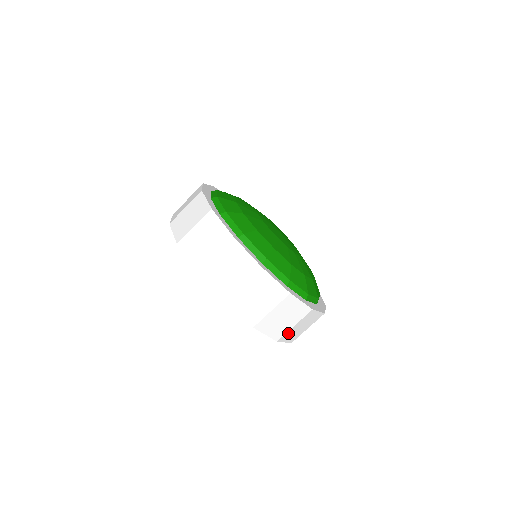
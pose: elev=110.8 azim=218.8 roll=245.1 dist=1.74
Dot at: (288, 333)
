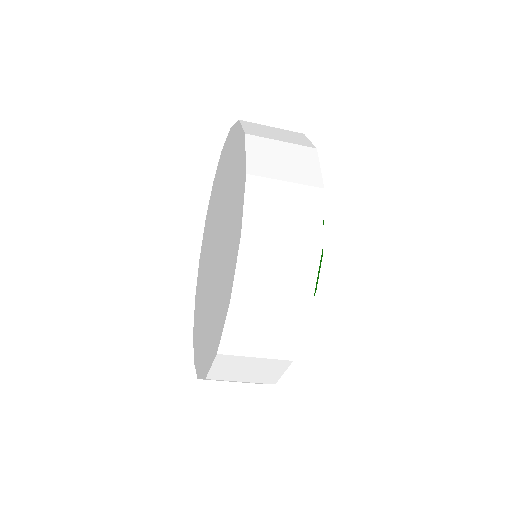
Dot at: (223, 380)
